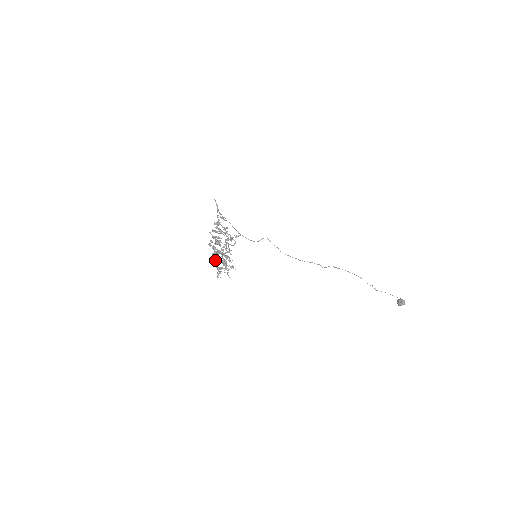
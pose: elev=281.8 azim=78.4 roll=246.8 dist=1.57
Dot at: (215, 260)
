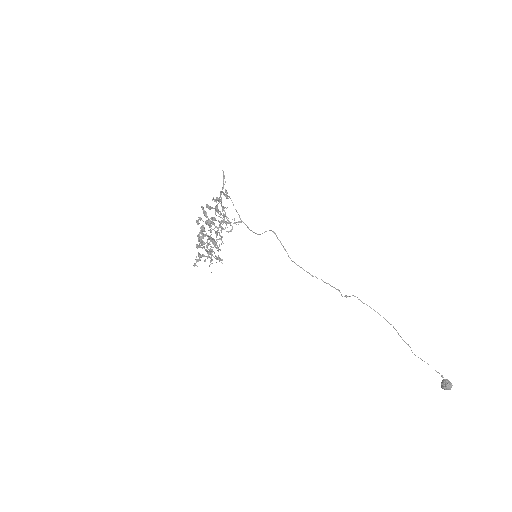
Dot at: (199, 244)
